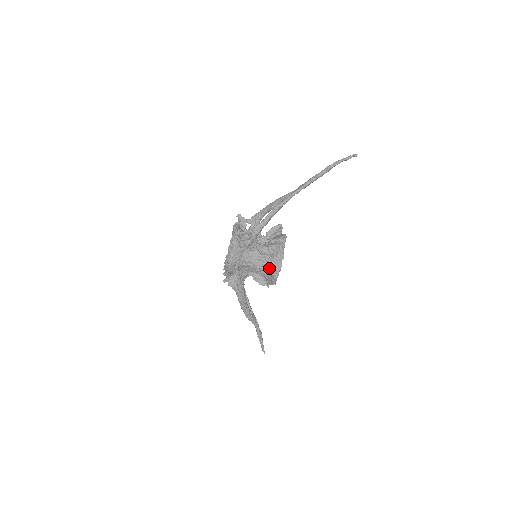
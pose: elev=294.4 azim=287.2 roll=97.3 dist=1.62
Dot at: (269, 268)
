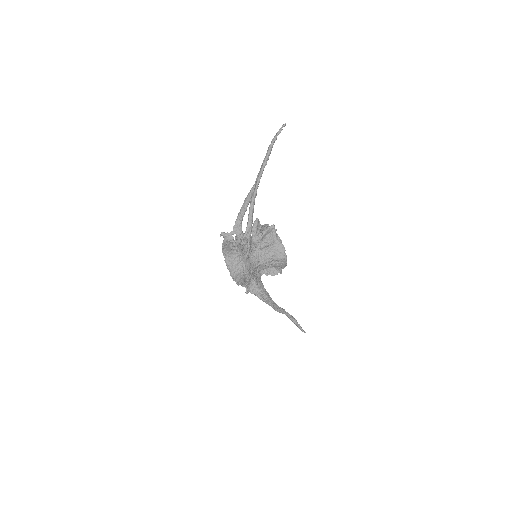
Dot at: (275, 256)
